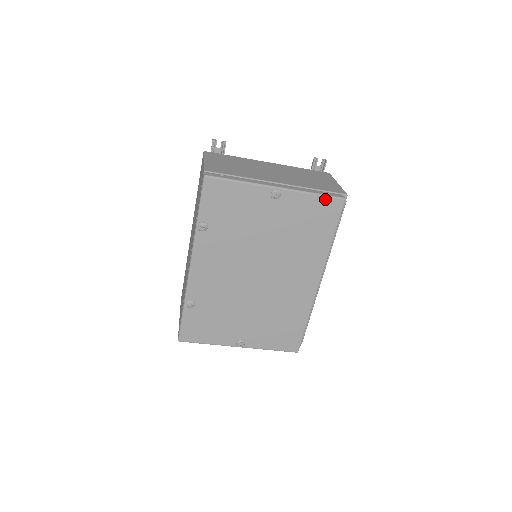
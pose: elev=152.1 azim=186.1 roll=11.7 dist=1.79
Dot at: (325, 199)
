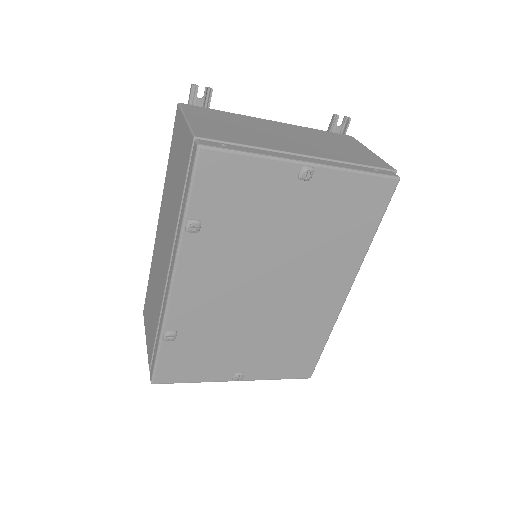
Dot at: (373, 179)
